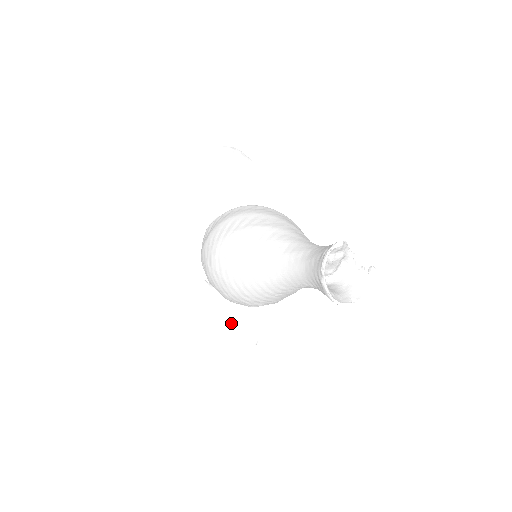
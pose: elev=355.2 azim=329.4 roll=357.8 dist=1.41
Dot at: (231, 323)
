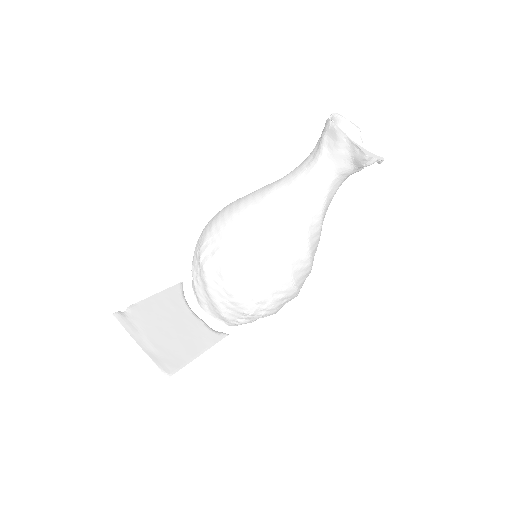
Dot at: (166, 328)
